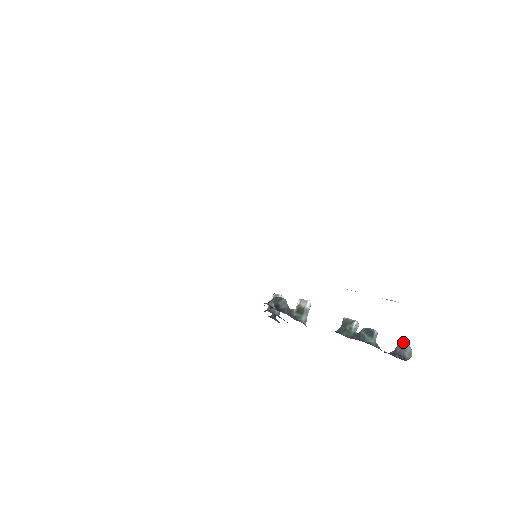
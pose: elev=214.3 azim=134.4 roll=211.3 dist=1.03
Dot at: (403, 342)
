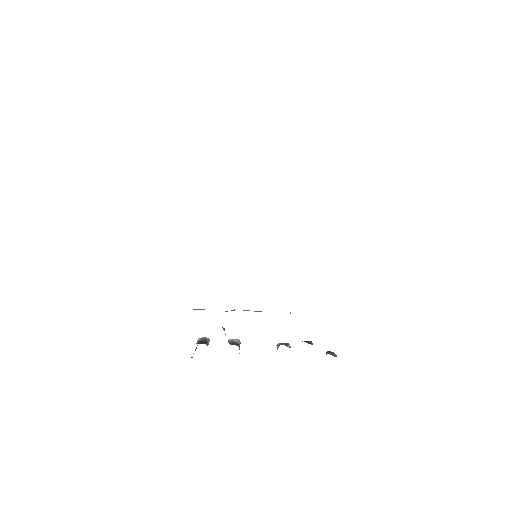
Dot at: (330, 351)
